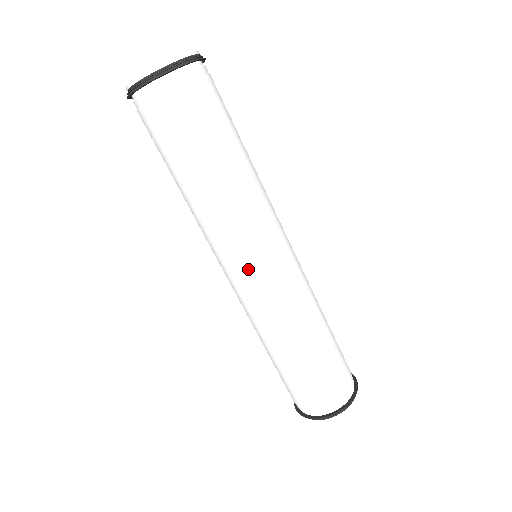
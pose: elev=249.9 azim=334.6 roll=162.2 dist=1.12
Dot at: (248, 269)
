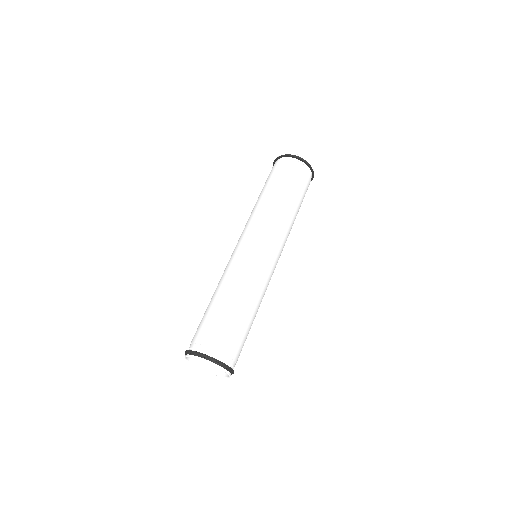
Dot at: (238, 243)
